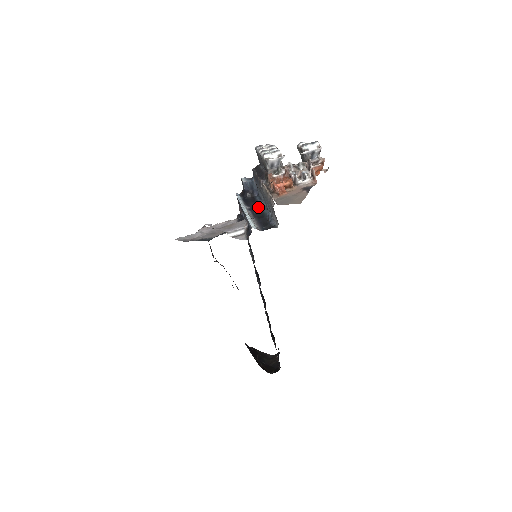
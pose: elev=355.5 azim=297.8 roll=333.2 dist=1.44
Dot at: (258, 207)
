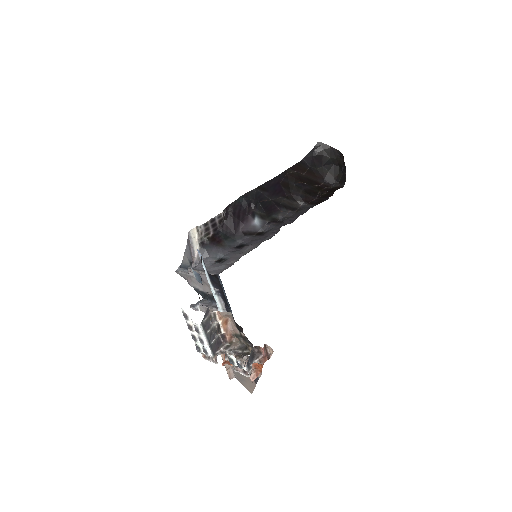
Dot at: (226, 302)
